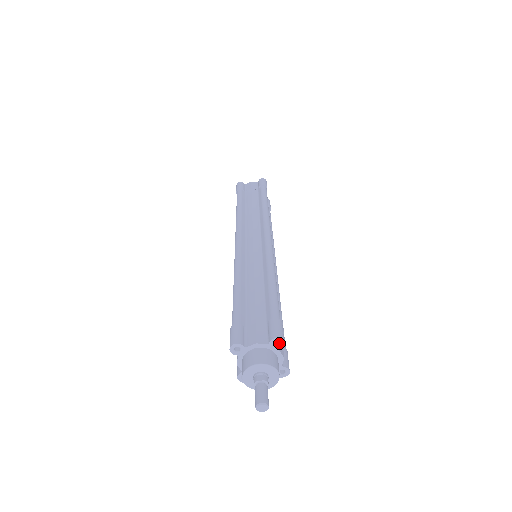
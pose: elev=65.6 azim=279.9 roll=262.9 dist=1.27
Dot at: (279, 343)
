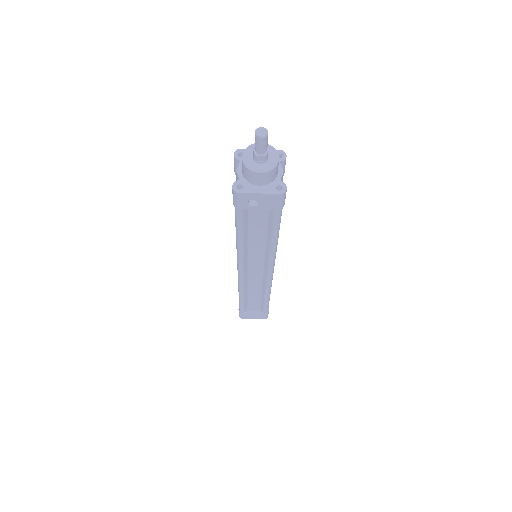
Dot at: (281, 158)
